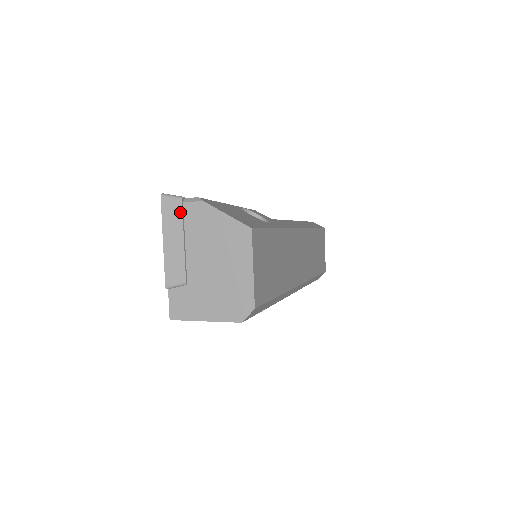
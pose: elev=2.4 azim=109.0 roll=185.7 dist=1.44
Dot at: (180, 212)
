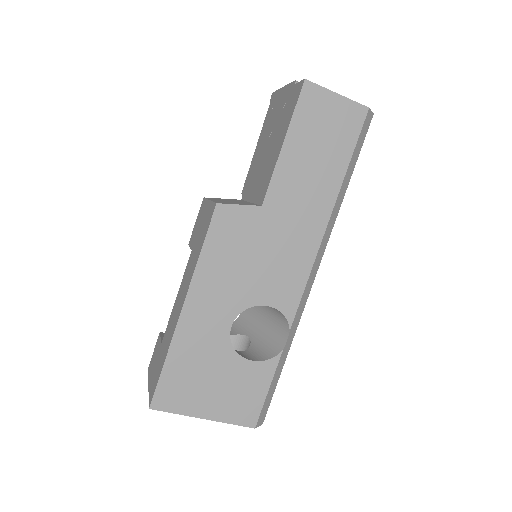
Dot at: occluded
